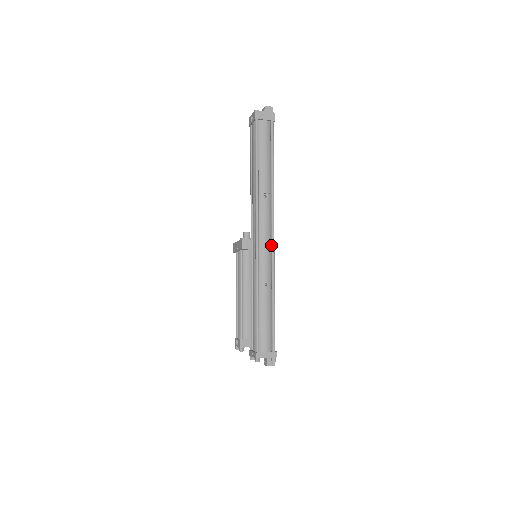
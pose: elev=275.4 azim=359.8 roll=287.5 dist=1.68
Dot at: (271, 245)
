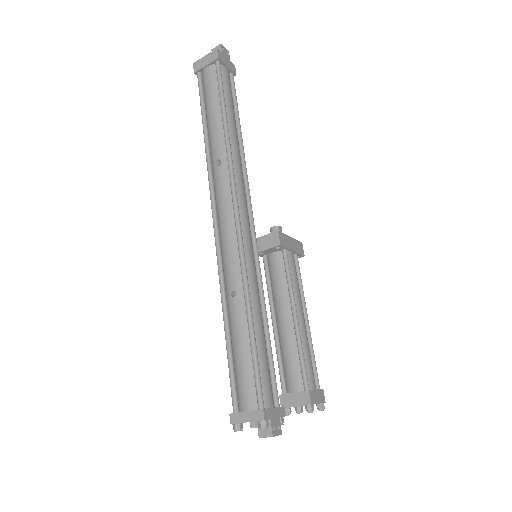
Dot at: (236, 230)
